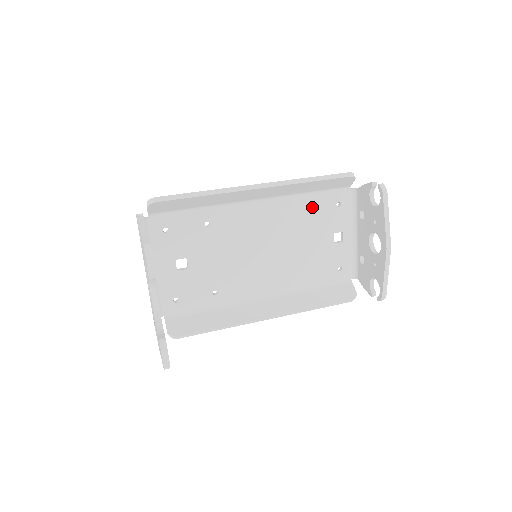
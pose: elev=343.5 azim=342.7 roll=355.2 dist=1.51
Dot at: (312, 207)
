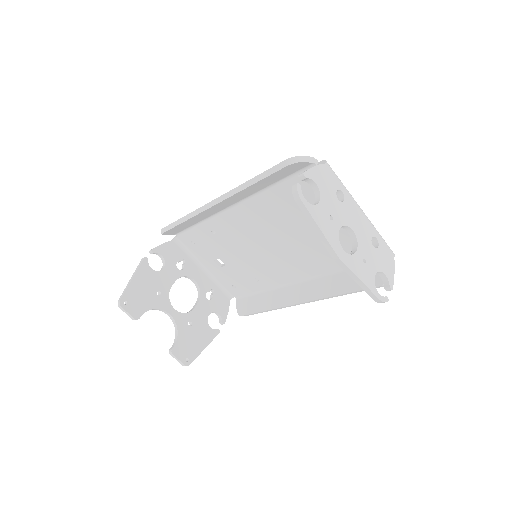
Dot at: (287, 196)
